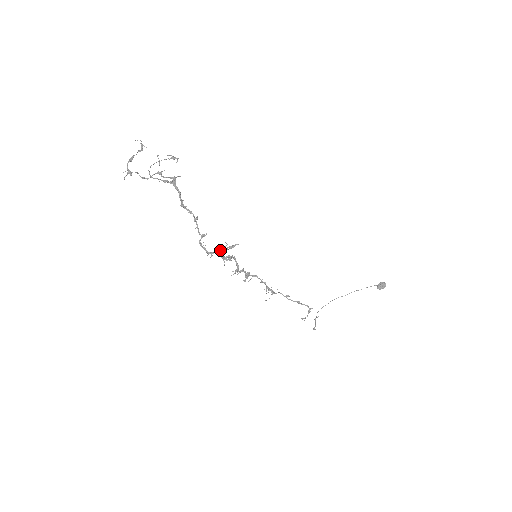
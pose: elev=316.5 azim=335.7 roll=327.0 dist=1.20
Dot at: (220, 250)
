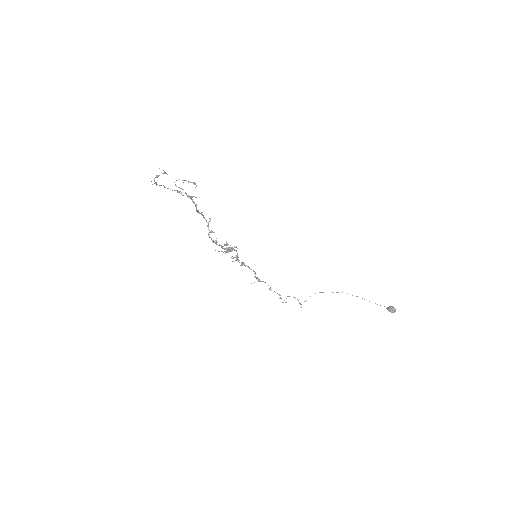
Dot at: occluded
